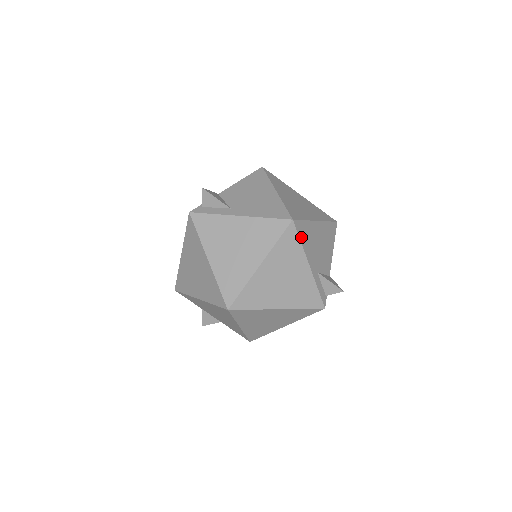
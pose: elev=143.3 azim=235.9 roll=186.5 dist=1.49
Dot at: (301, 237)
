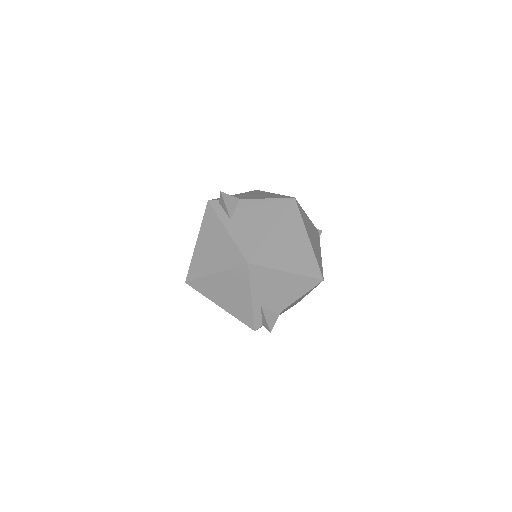
Dot at: (253, 277)
